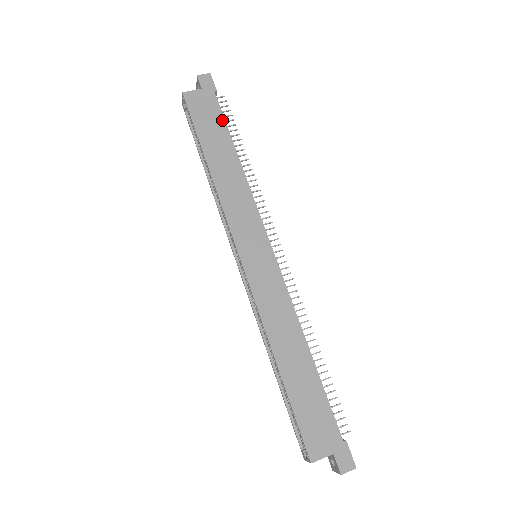
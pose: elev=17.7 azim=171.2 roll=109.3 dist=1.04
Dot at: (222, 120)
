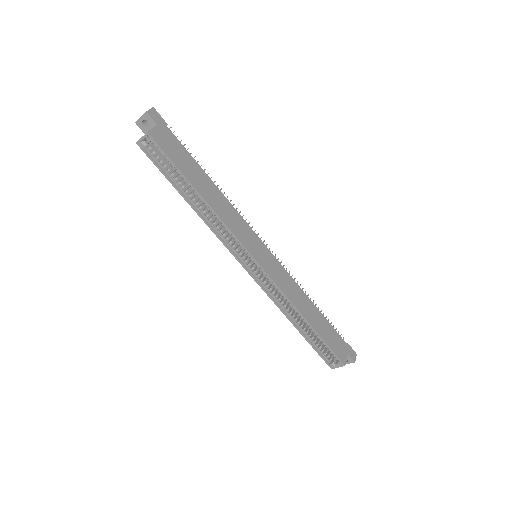
Dot at: (186, 152)
